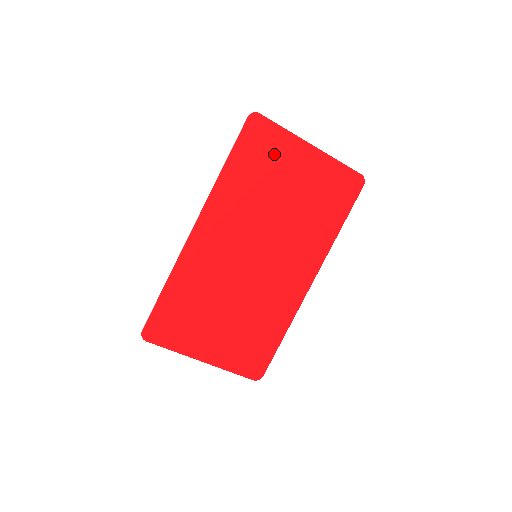
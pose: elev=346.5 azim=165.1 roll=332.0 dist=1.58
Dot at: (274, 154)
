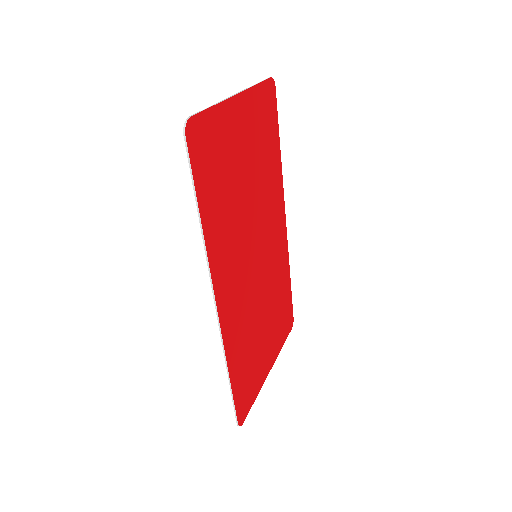
Dot at: (222, 147)
